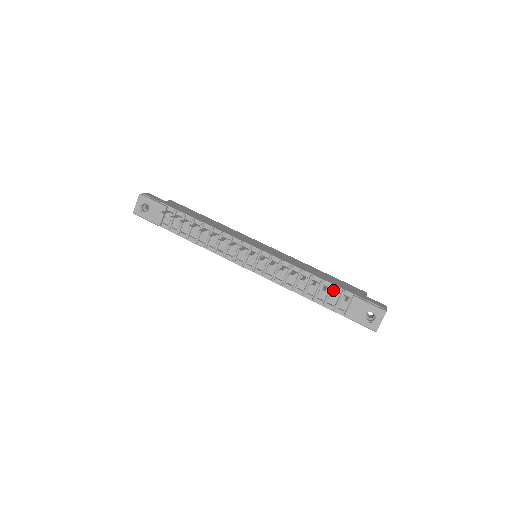
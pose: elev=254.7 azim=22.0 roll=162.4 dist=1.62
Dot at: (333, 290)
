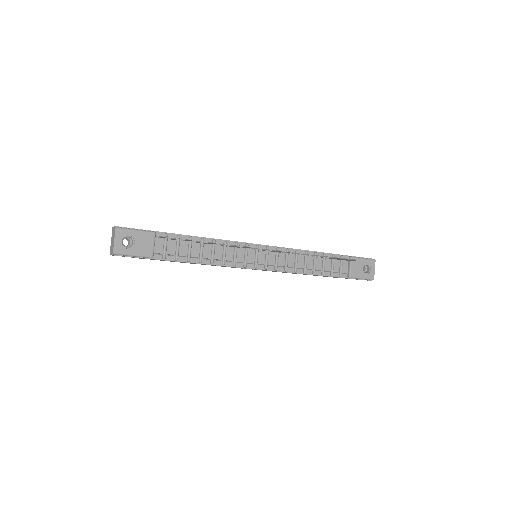
Dot at: (334, 259)
